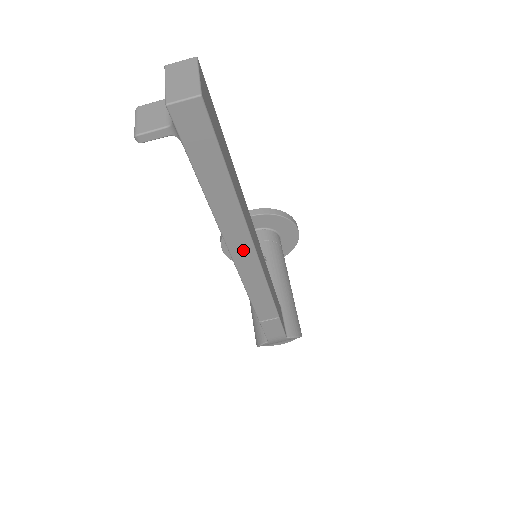
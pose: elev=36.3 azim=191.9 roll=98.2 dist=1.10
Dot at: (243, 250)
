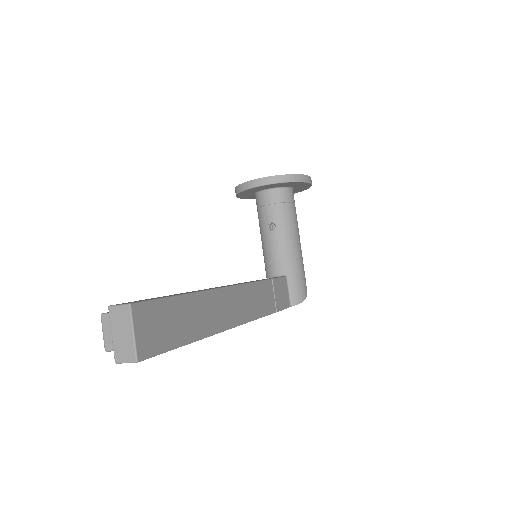
Dot at: occluded
